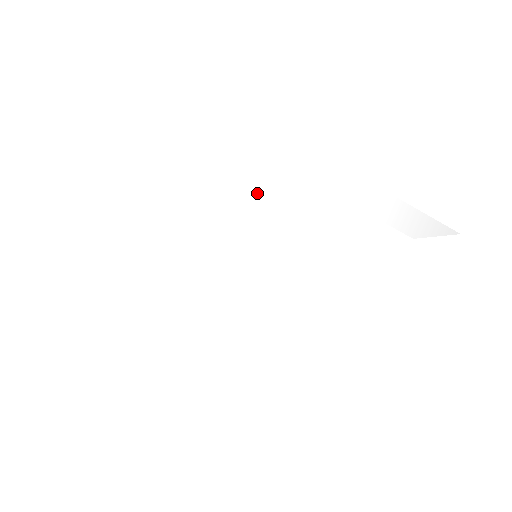
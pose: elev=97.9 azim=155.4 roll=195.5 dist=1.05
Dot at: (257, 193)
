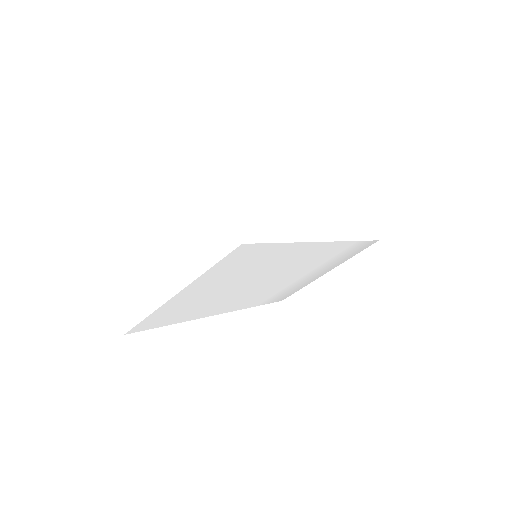
Dot at: (279, 267)
